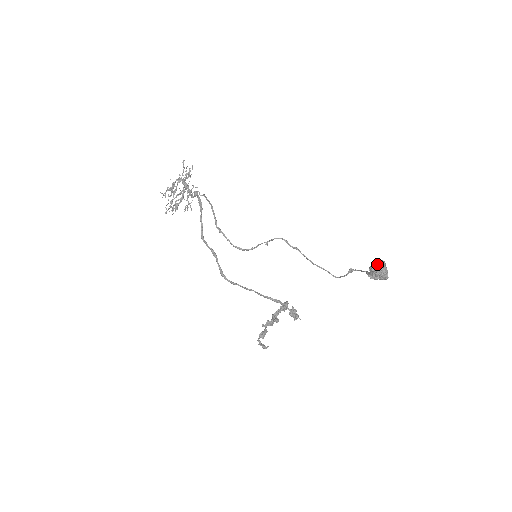
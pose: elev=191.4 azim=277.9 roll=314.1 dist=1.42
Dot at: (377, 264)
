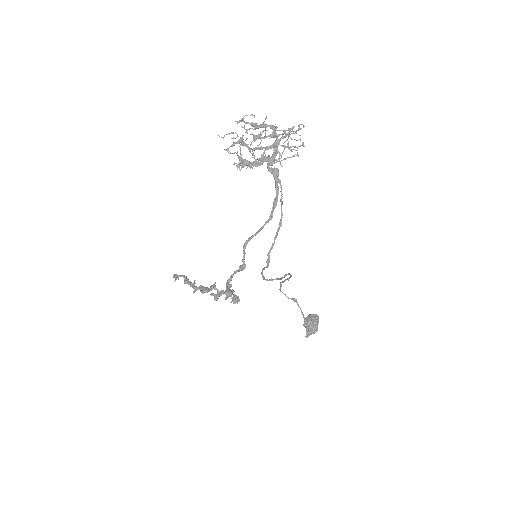
Dot at: (316, 323)
